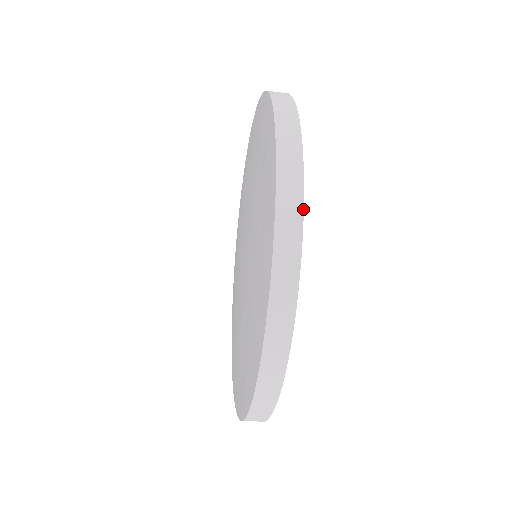
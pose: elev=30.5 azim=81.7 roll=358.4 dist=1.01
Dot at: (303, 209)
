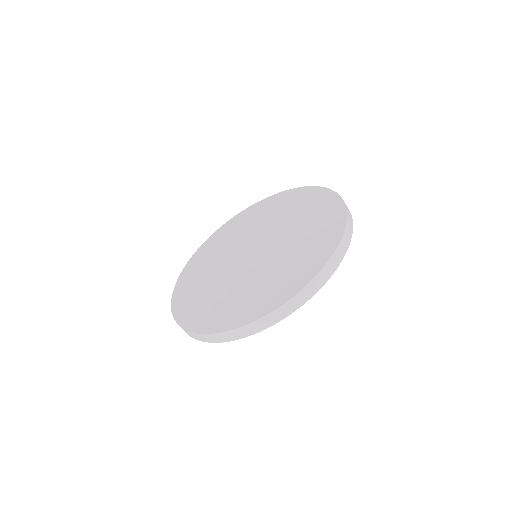
Dot at: occluded
